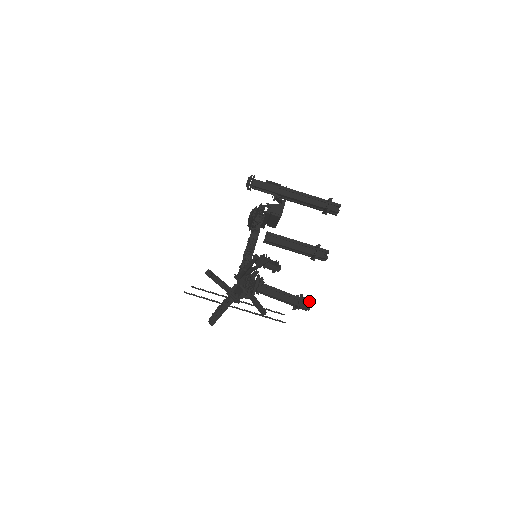
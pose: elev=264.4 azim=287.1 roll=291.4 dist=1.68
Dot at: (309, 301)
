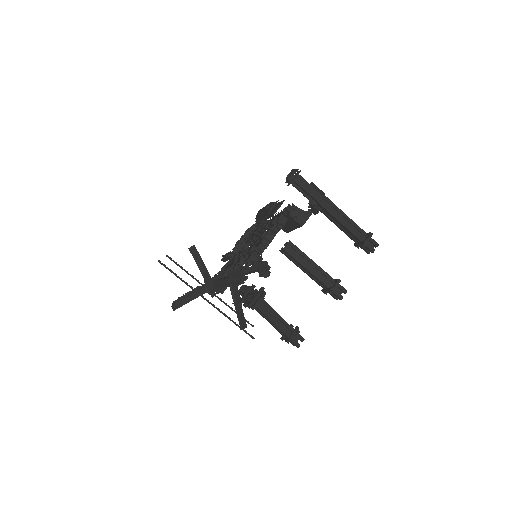
Dot at: (302, 337)
